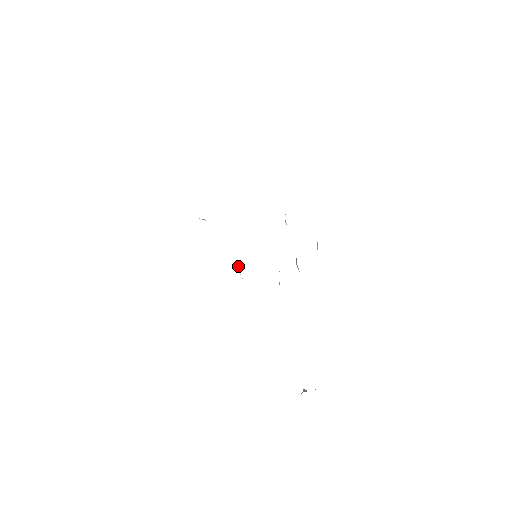
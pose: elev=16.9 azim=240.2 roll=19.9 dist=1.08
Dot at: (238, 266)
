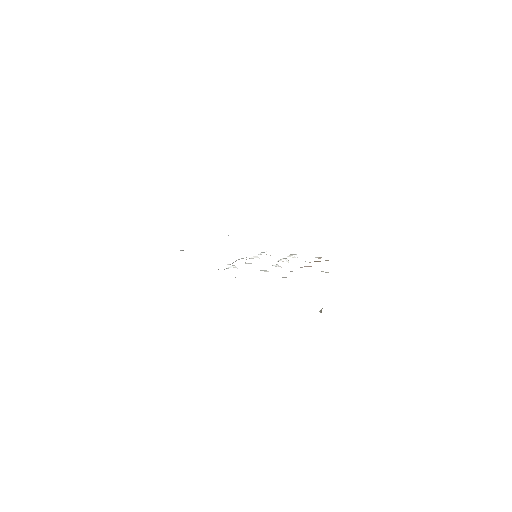
Dot at: occluded
